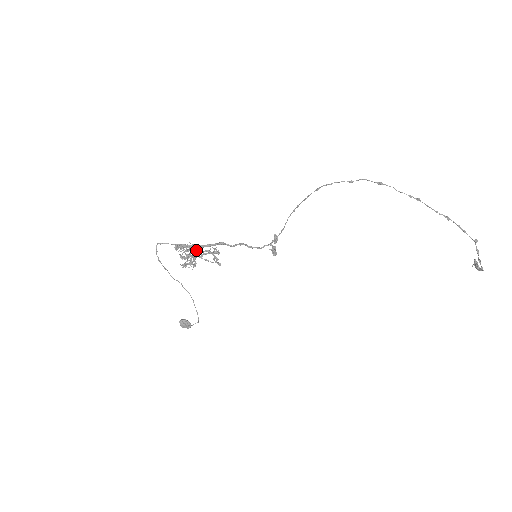
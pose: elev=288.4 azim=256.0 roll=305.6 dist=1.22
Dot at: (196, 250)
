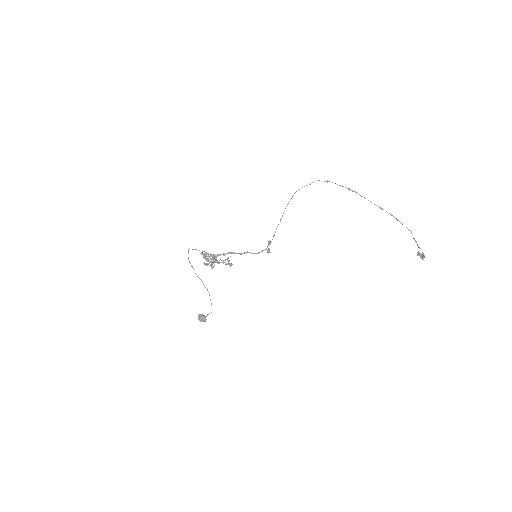
Dot at: (216, 259)
